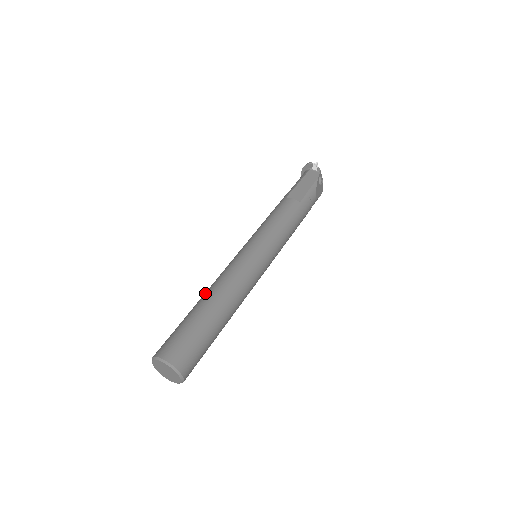
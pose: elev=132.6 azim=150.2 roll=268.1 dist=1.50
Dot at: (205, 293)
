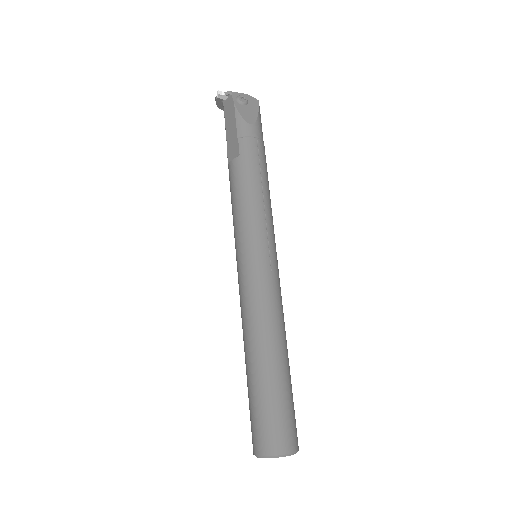
Dot at: occluded
